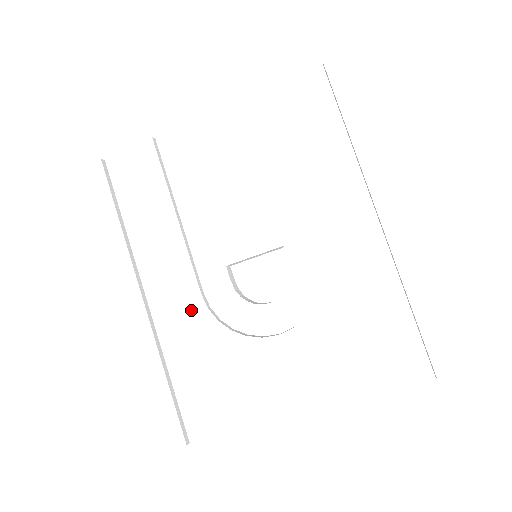
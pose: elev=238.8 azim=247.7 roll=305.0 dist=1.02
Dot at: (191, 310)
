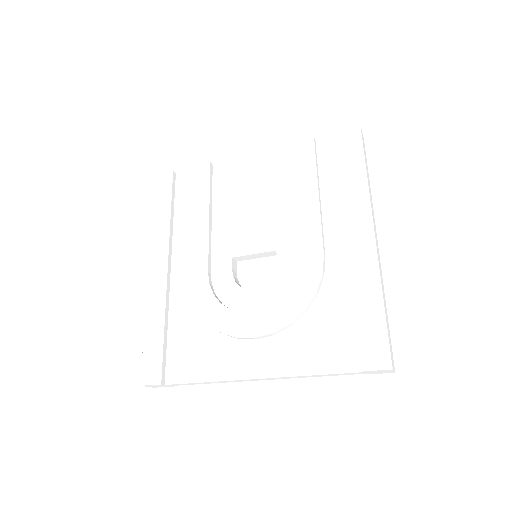
Dot at: (197, 283)
